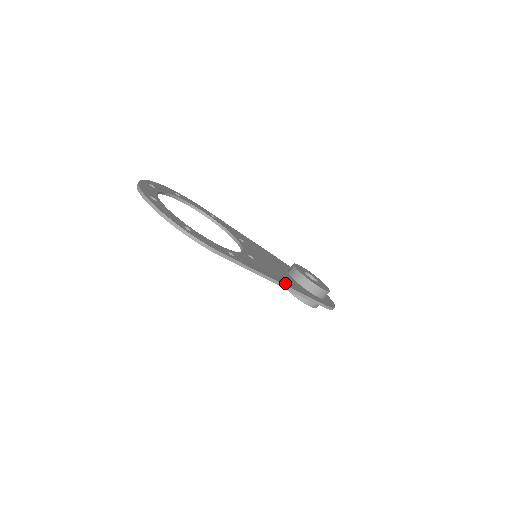
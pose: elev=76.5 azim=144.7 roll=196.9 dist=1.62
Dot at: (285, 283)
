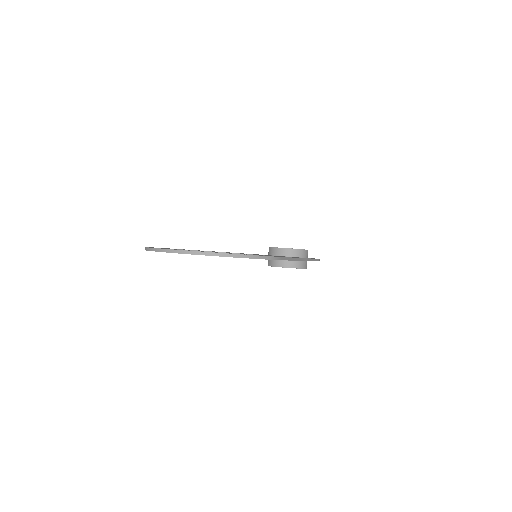
Dot at: occluded
